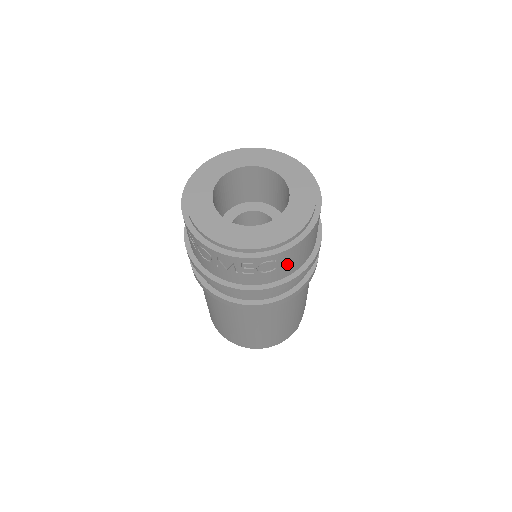
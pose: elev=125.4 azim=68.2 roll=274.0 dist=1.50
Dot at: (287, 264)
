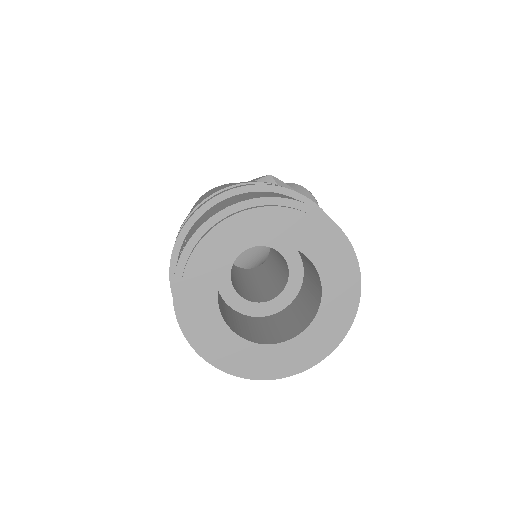
Dot at: occluded
